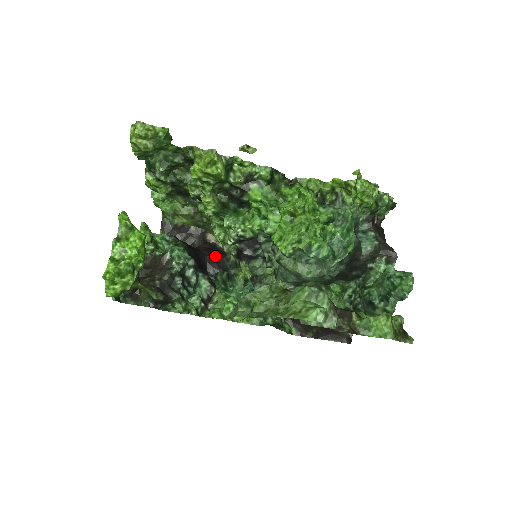
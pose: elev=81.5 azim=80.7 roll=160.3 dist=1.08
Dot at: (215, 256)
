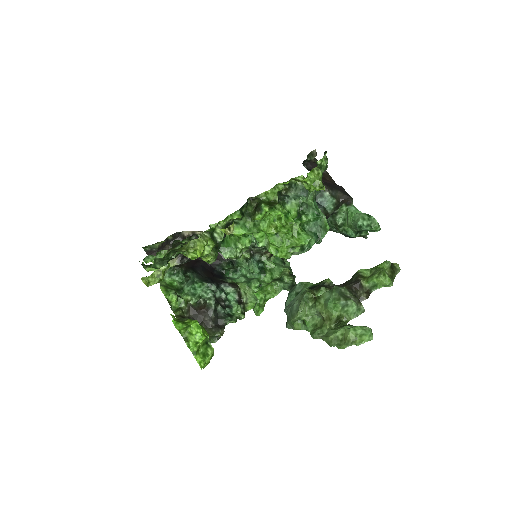
Dot at: occluded
